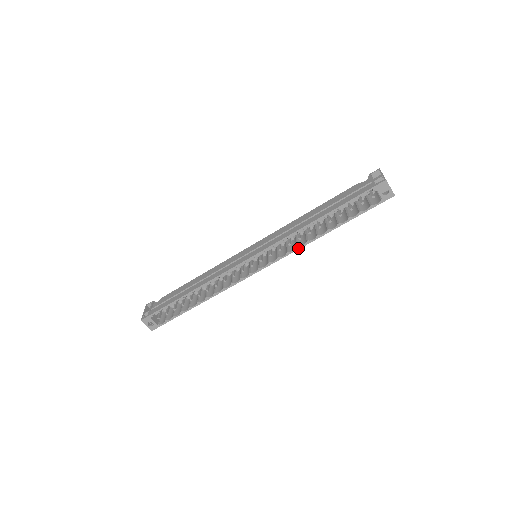
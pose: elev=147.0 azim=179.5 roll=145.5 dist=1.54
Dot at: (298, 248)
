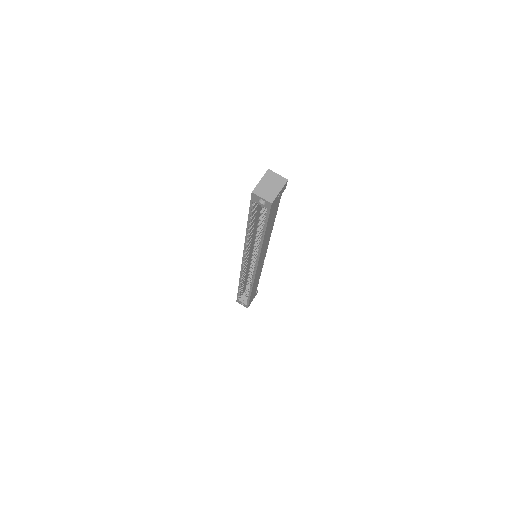
Dot at: (259, 254)
